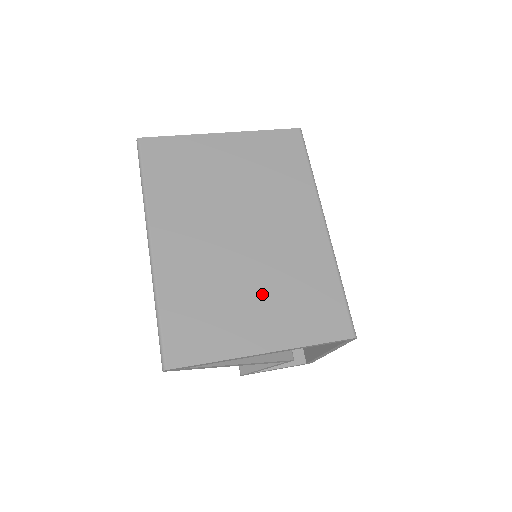
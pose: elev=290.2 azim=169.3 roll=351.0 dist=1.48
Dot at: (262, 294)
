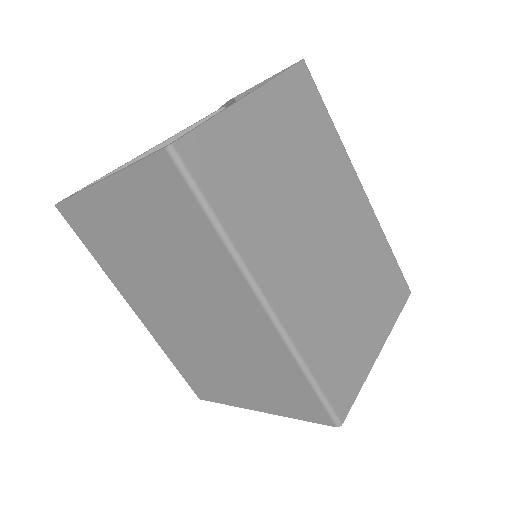
Dot at: (233, 368)
